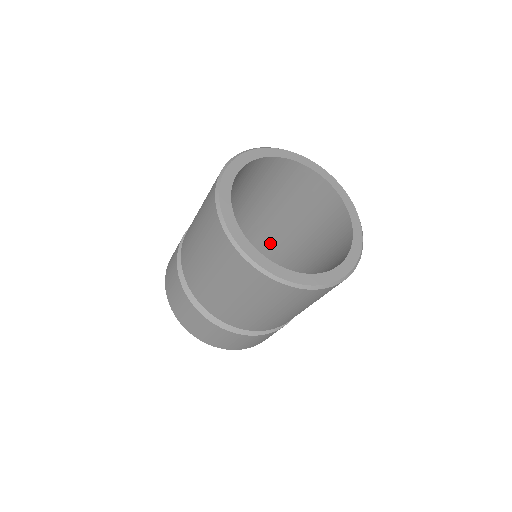
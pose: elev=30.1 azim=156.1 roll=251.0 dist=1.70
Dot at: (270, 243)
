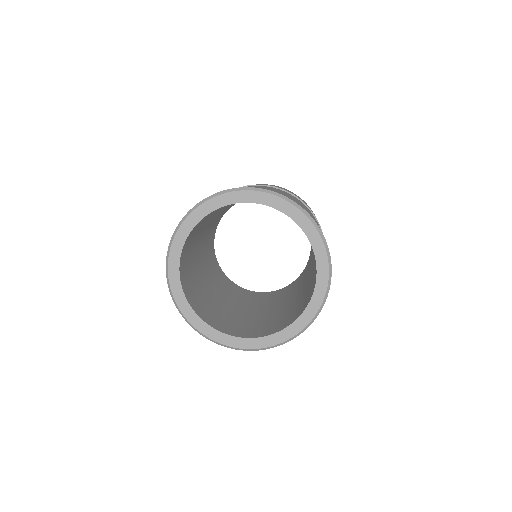
Dot at: occluded
